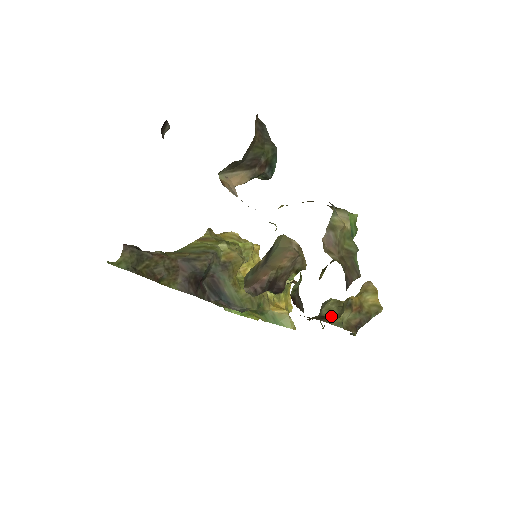
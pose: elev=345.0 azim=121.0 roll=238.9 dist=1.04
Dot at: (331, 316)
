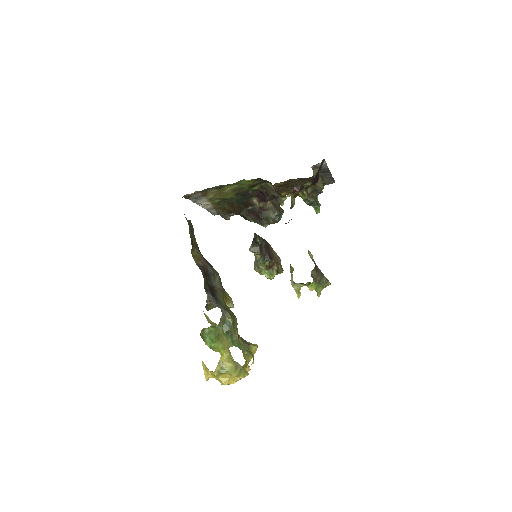
Dot at: occluded
